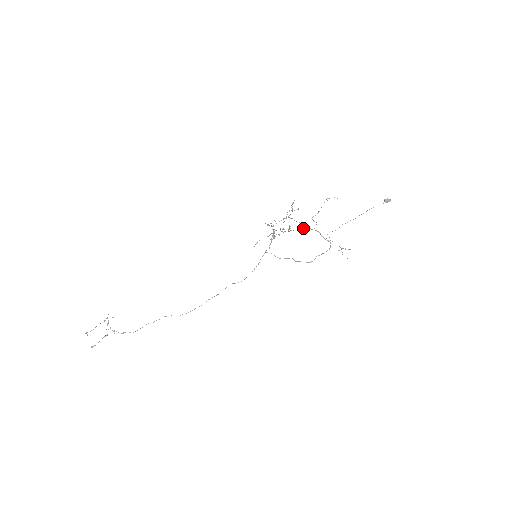
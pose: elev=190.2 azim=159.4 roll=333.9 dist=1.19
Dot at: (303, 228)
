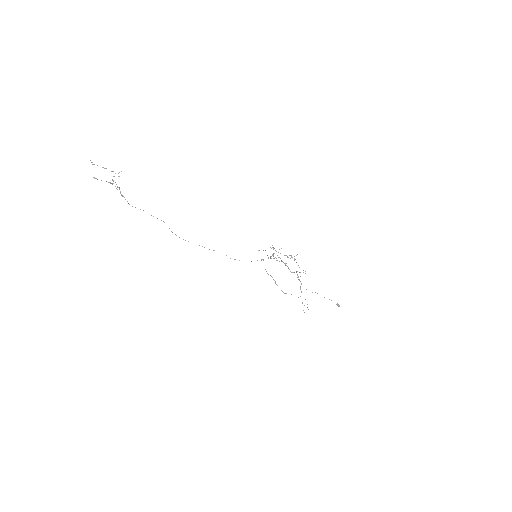
Dot at: (294, 272)
